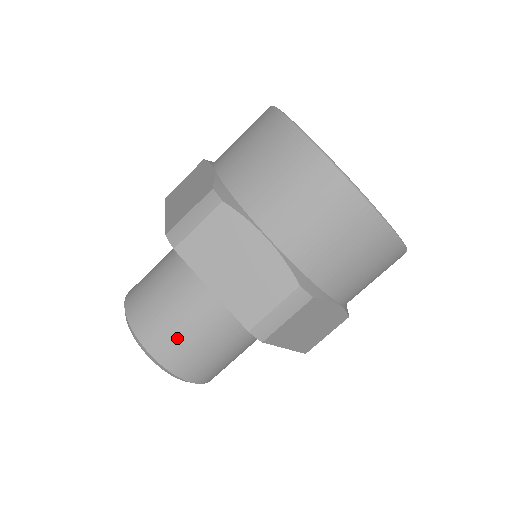
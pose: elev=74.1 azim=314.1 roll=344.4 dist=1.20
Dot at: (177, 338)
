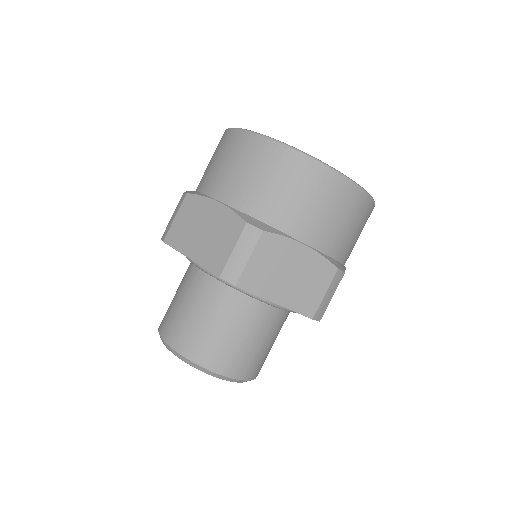
Dot at: (243, 352)
